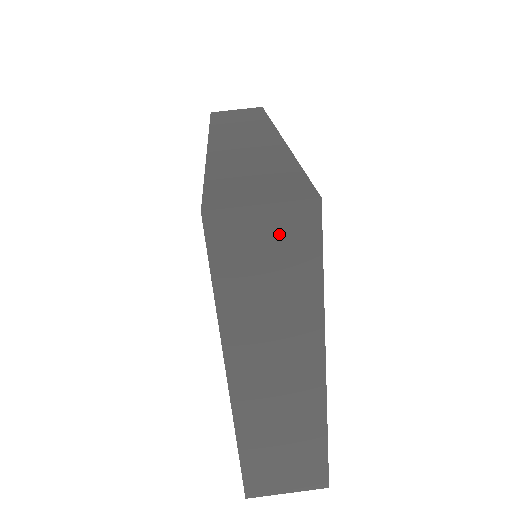
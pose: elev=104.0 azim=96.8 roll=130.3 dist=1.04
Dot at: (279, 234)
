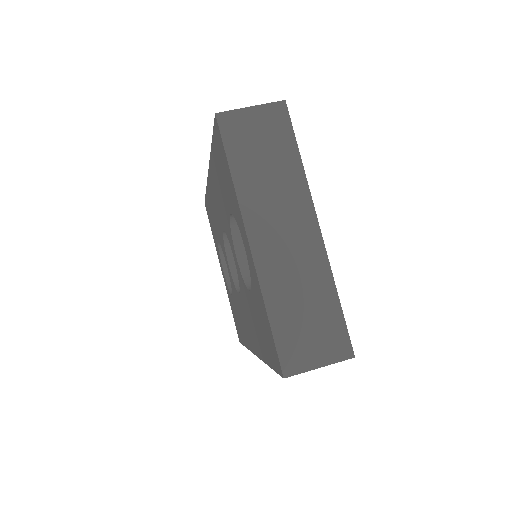
Dot at: (265, 124)
